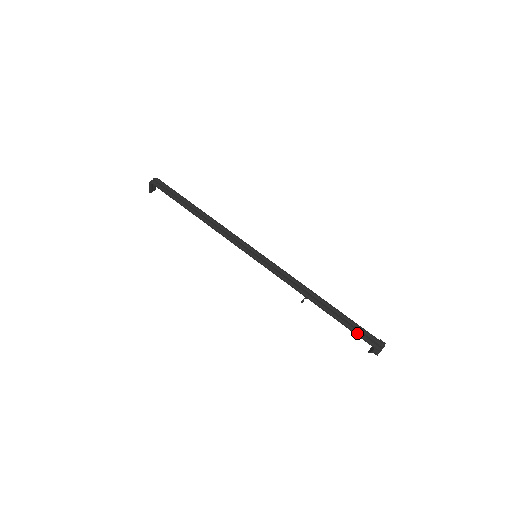
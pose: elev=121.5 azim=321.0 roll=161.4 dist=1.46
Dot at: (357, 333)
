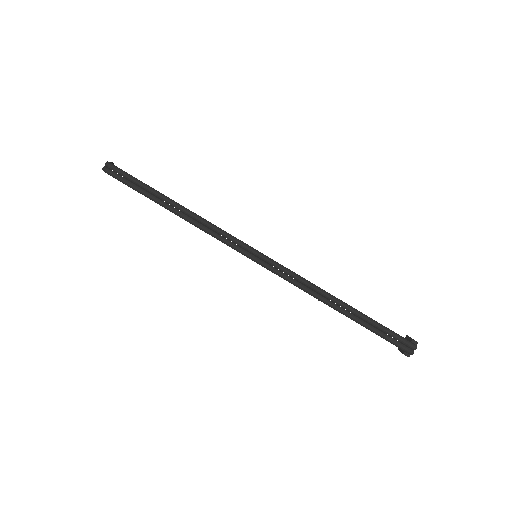
Dot at: (385, 338)
